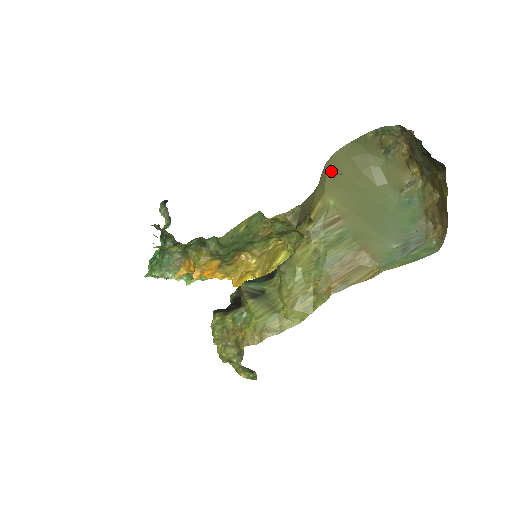
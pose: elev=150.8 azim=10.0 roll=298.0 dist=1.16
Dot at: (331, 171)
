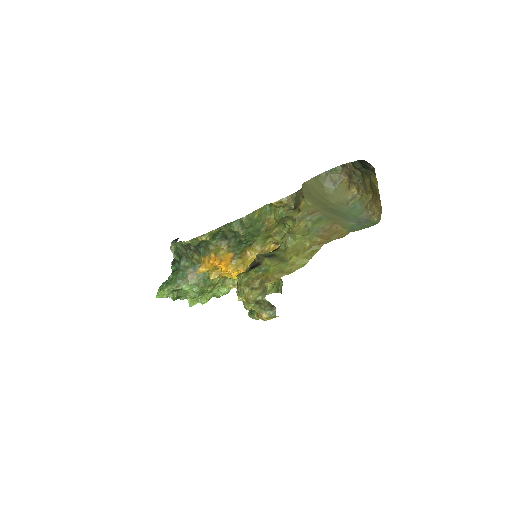
Dot at: (305, 190)
